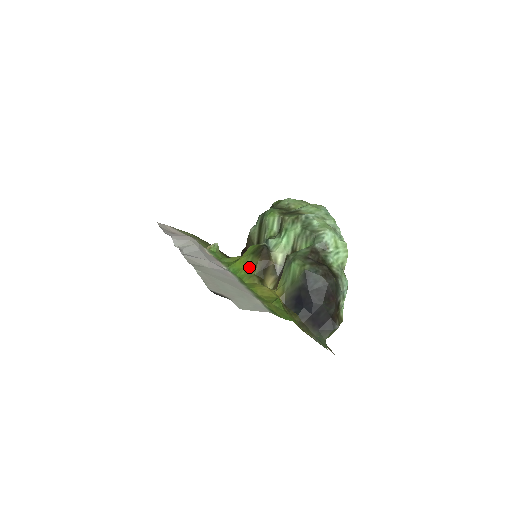
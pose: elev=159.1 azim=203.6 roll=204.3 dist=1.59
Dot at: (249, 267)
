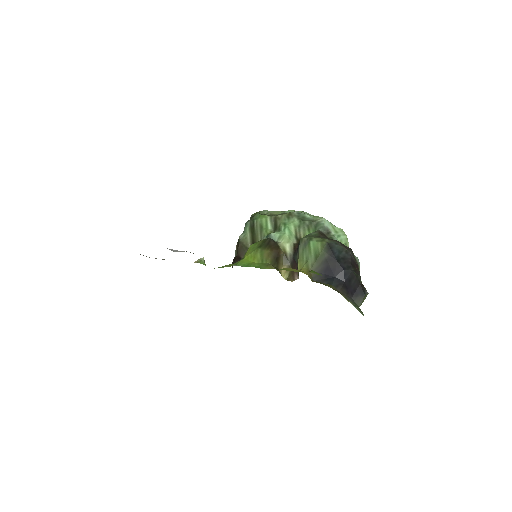
Dot at: (260, 259)
